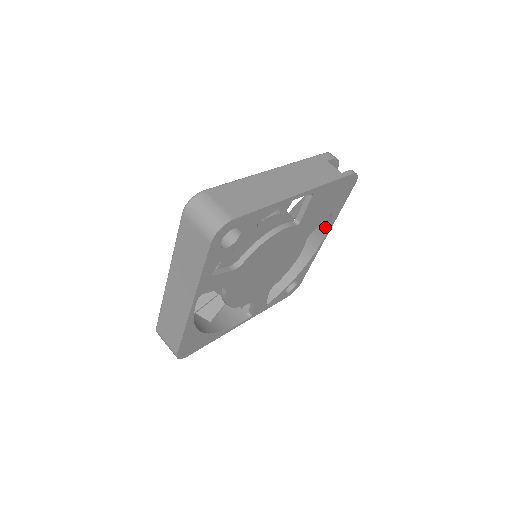
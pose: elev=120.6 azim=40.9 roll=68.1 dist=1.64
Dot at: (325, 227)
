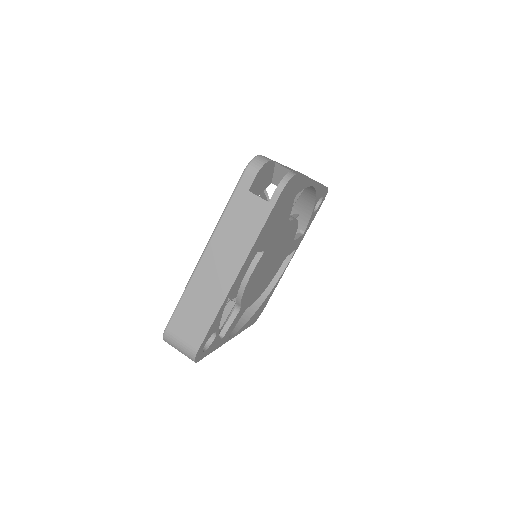
Dot at: occluded
